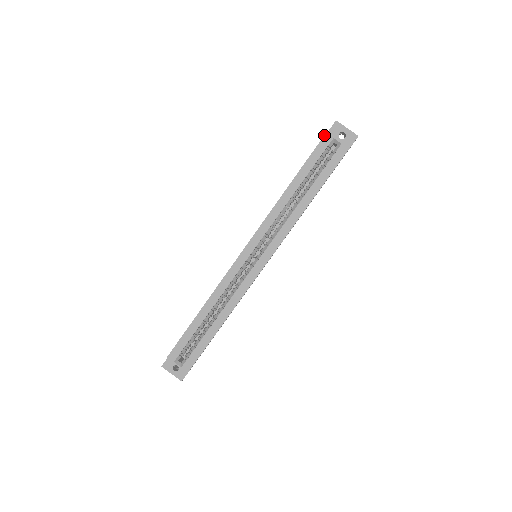
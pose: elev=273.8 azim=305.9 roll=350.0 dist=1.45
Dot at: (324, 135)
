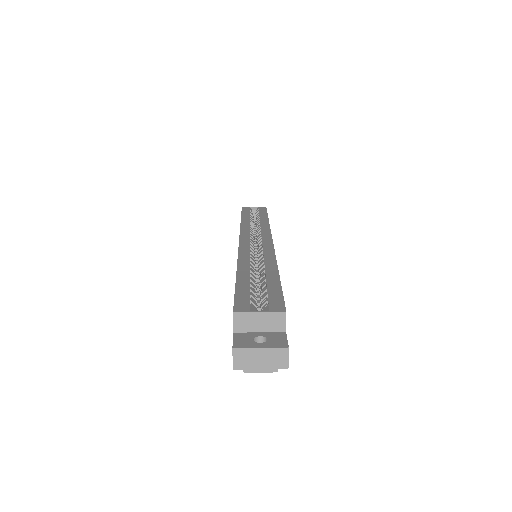
Dot at: occluded
